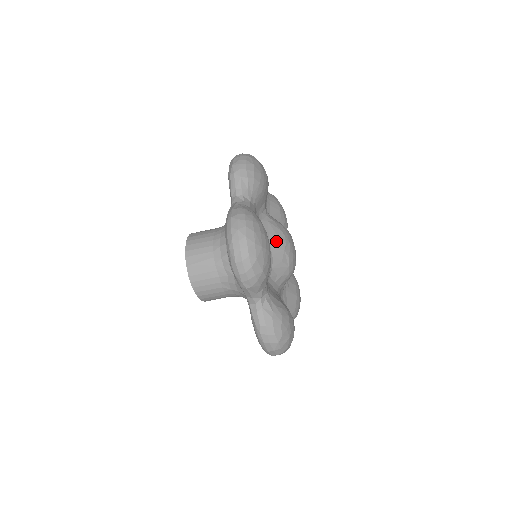
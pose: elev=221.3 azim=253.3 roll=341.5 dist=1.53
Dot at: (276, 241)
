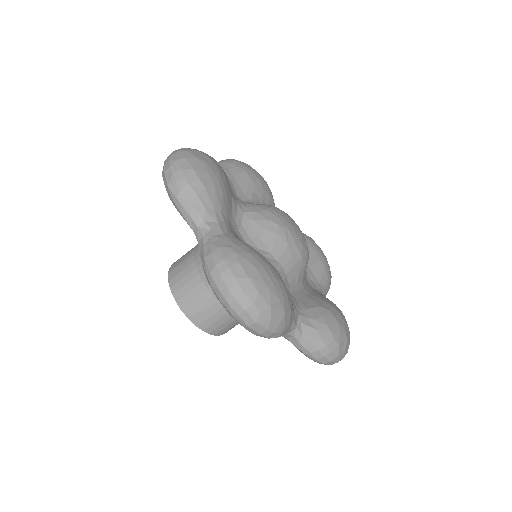
Dot at: (273, 241)
